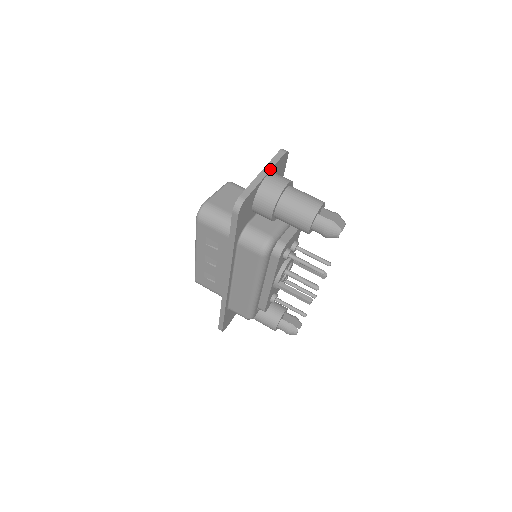
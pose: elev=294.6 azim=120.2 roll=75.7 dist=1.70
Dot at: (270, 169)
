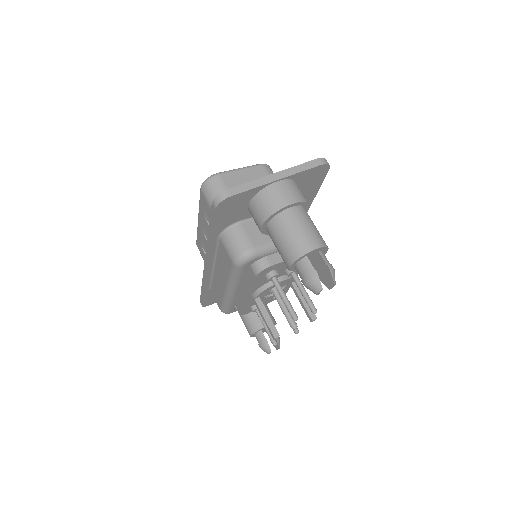
Dot at: (287, 175)
